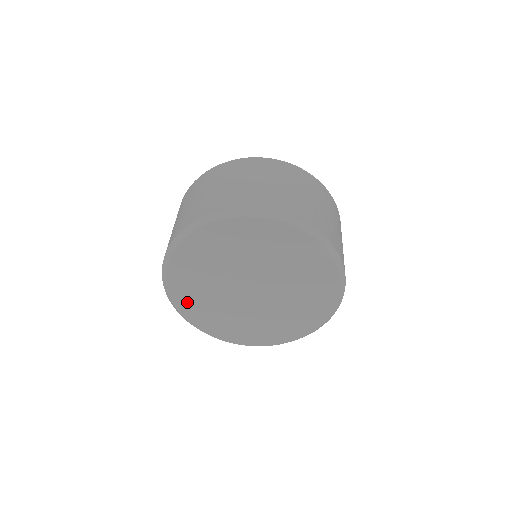
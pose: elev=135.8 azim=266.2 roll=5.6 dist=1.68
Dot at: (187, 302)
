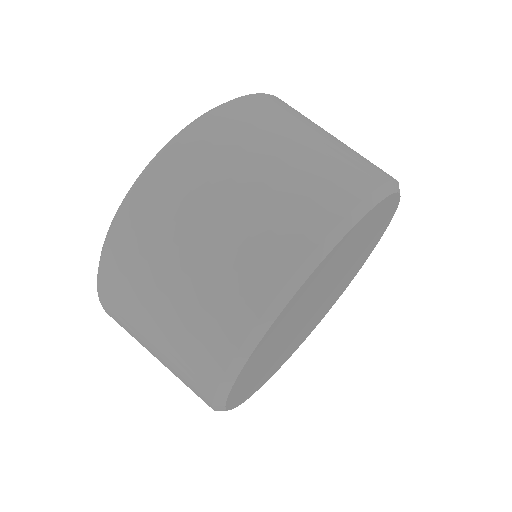
Dot at: (243, 386)
